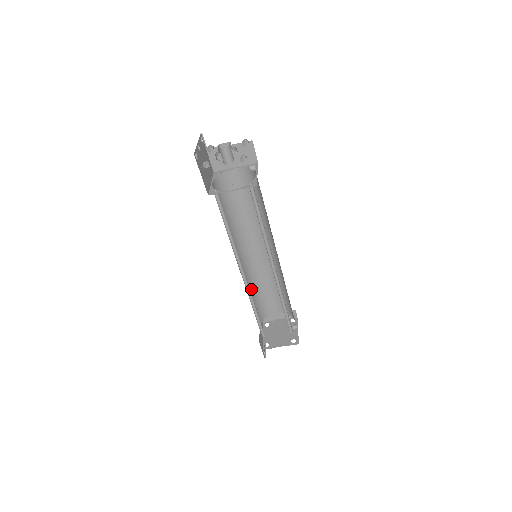
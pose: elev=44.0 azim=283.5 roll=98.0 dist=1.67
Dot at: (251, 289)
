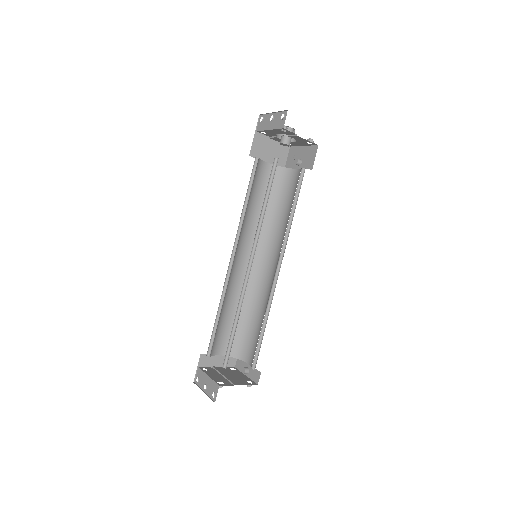
Dot at: occluded
